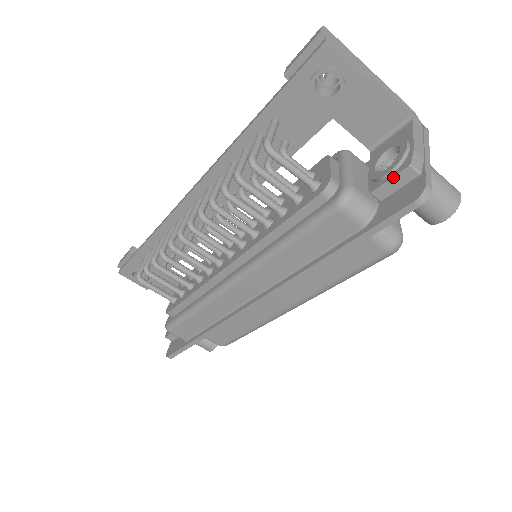
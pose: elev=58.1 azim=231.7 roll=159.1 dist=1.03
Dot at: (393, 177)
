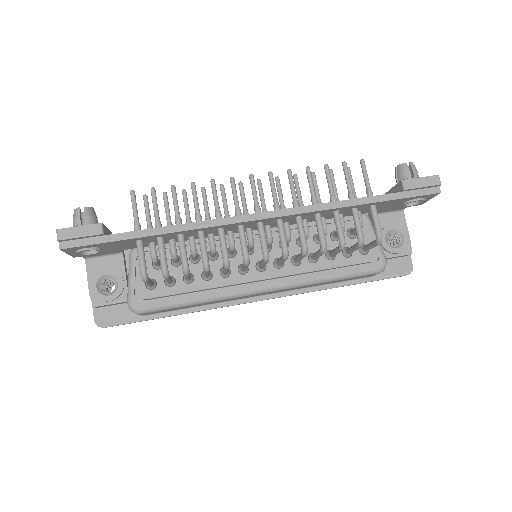
Dot at: (400, 256)
